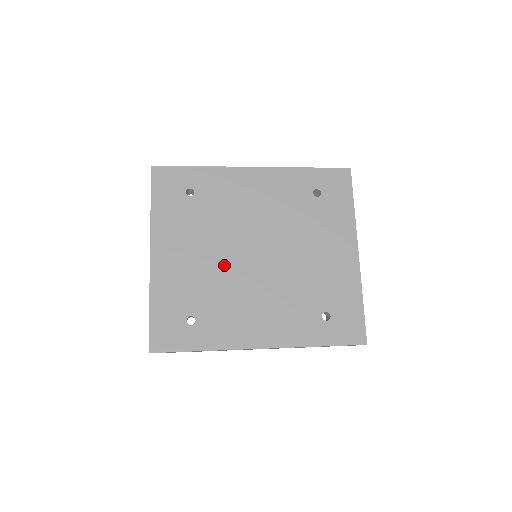
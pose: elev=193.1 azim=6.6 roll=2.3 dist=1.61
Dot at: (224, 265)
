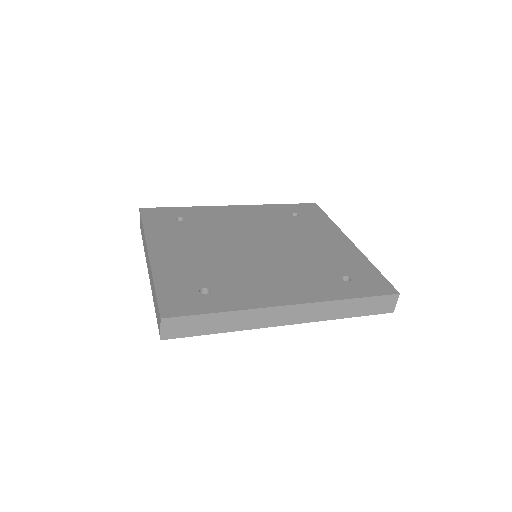
Dot at: (227, 255)
